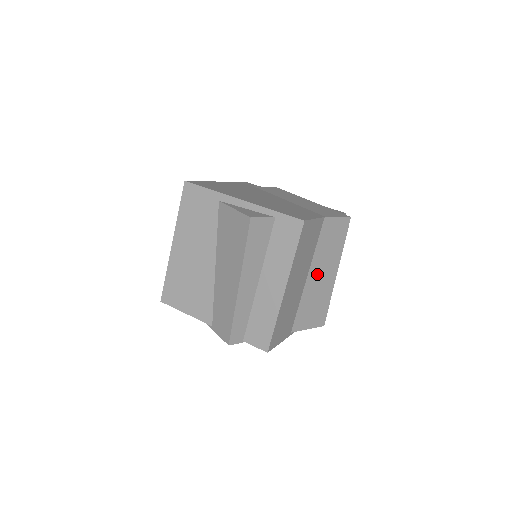
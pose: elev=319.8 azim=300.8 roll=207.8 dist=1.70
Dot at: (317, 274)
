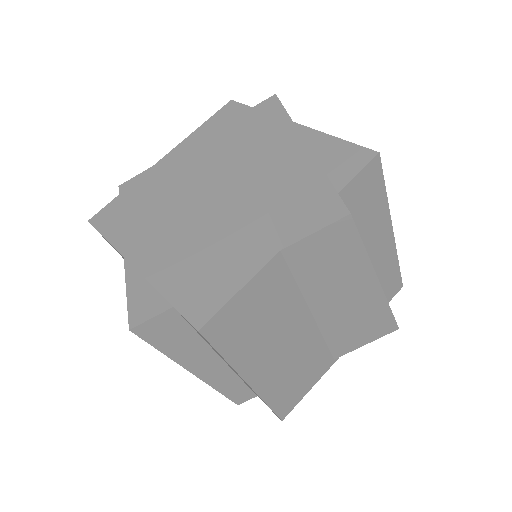
Dot at: (332, 302)
